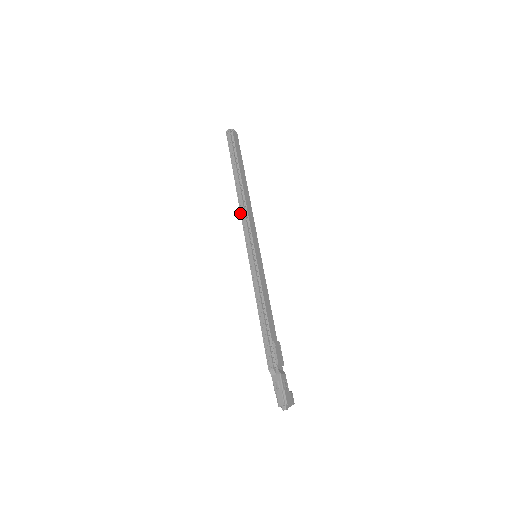
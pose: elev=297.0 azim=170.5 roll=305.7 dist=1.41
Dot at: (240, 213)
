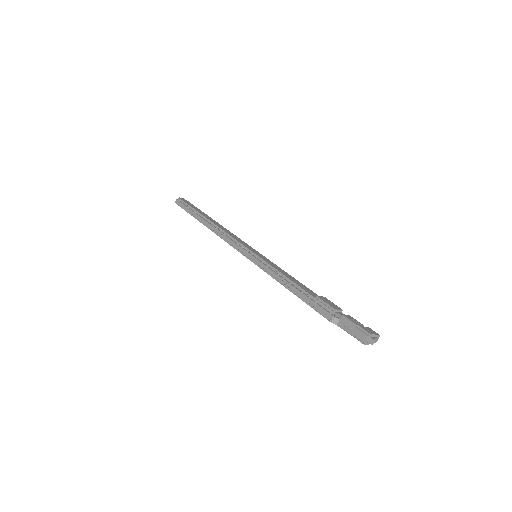
Dot at: occluded
